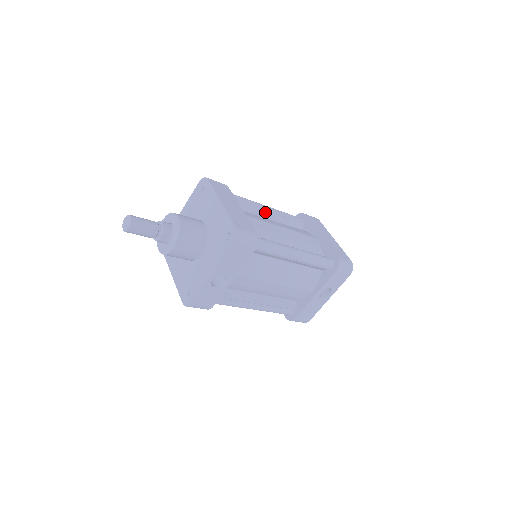
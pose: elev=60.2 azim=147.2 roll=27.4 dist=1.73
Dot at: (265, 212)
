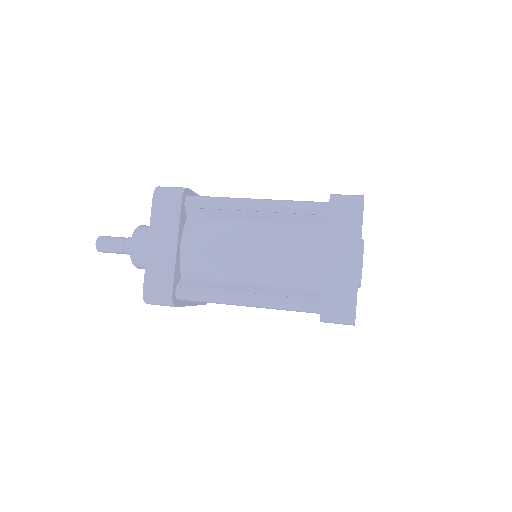
Dot at: (250, 214)
